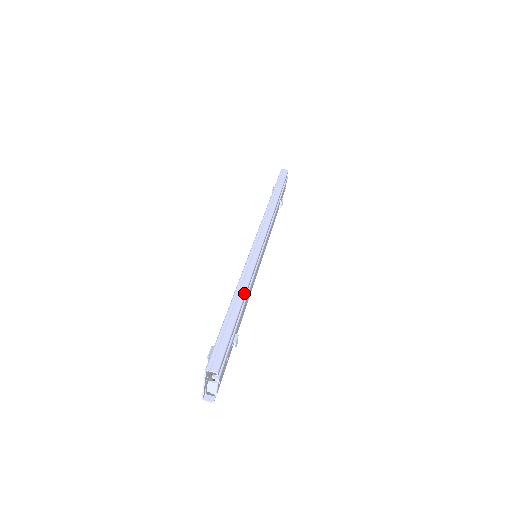
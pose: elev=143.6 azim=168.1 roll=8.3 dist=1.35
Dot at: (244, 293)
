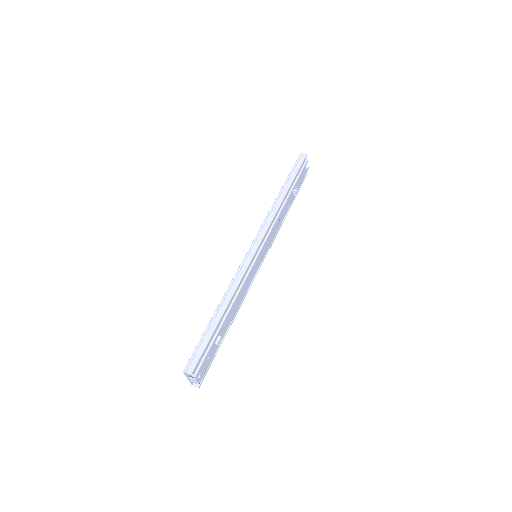
Dot at: (227, 302)
